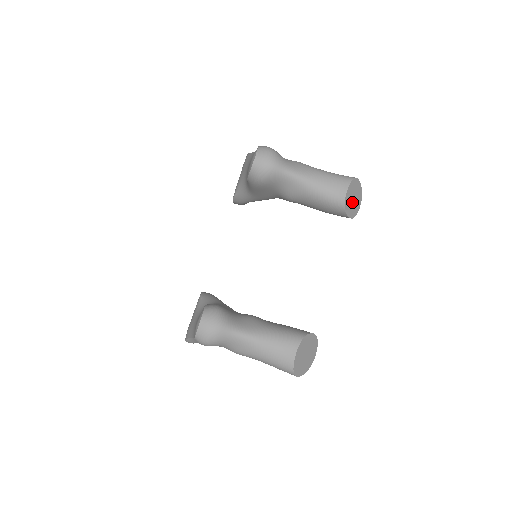
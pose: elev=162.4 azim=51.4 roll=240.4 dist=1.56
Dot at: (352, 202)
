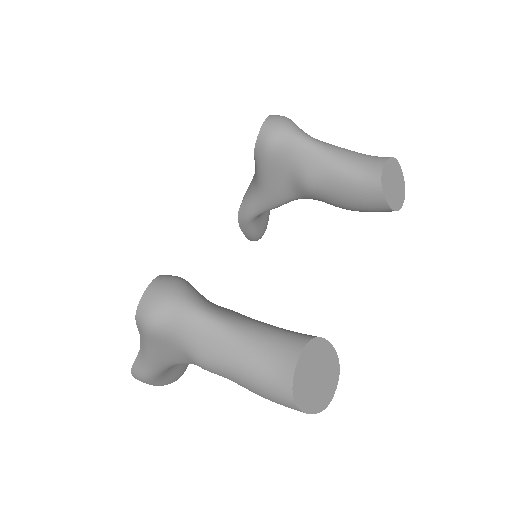
Dot at: (392, 187)
